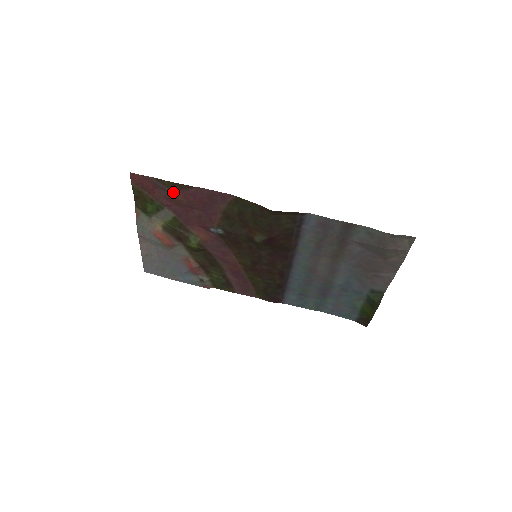
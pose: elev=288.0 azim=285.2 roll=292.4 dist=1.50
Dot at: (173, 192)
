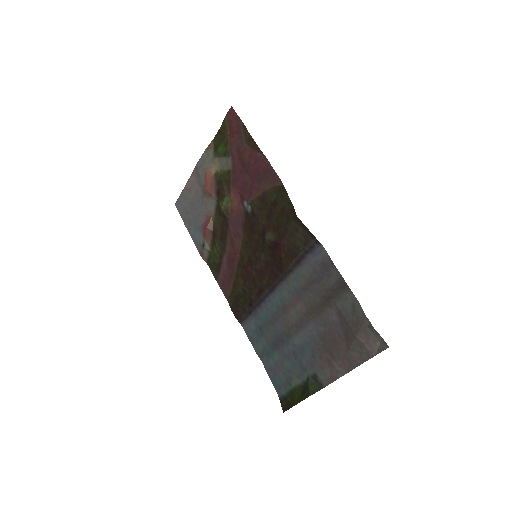
Dot at: (245, 146)
